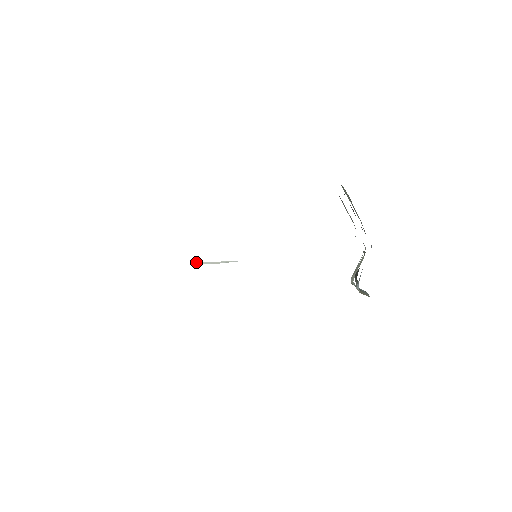
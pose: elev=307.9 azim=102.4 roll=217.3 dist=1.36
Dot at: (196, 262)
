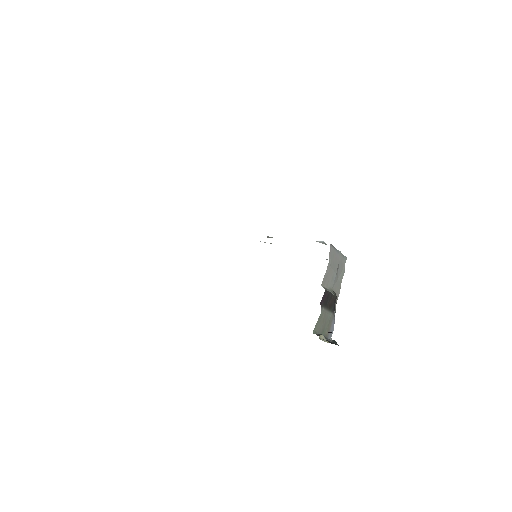
Dot at: occluded
